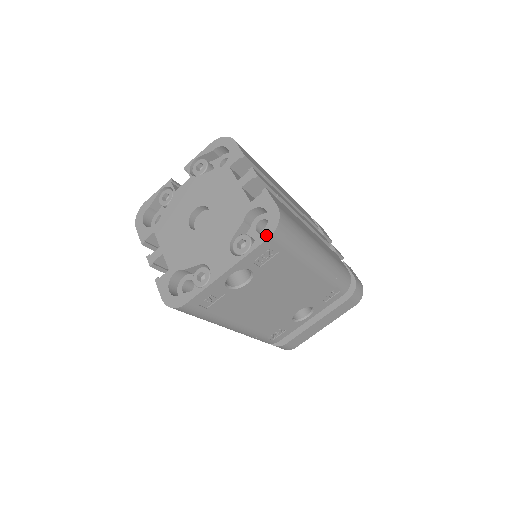
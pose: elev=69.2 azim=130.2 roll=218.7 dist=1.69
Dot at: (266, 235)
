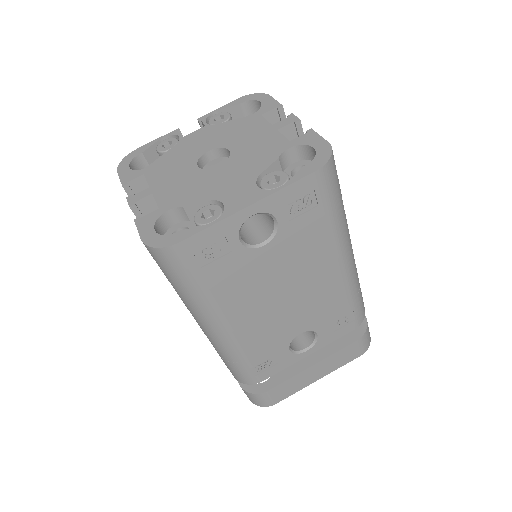
Dot at: (312, 168)
